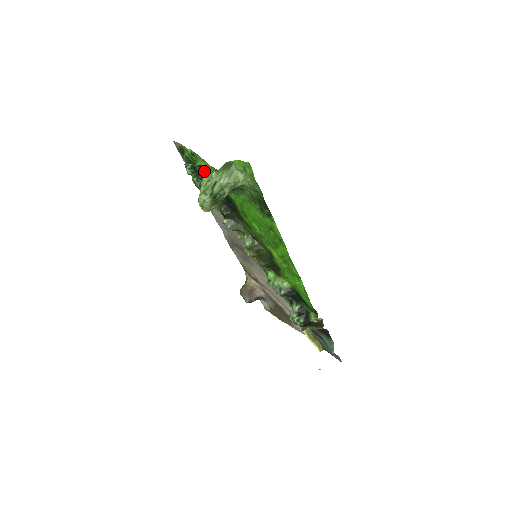
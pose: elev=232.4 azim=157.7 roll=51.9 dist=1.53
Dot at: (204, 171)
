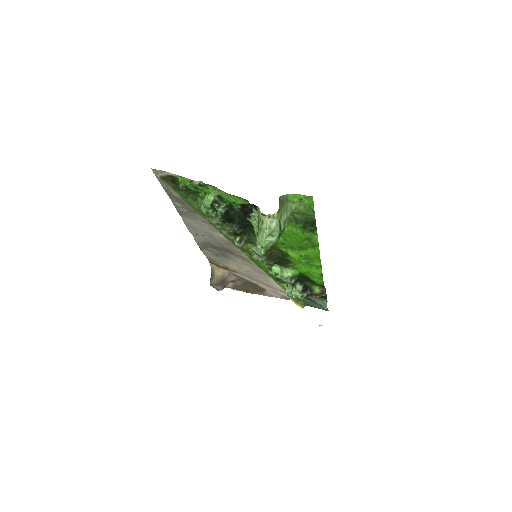
Dot at: (245, 208)
